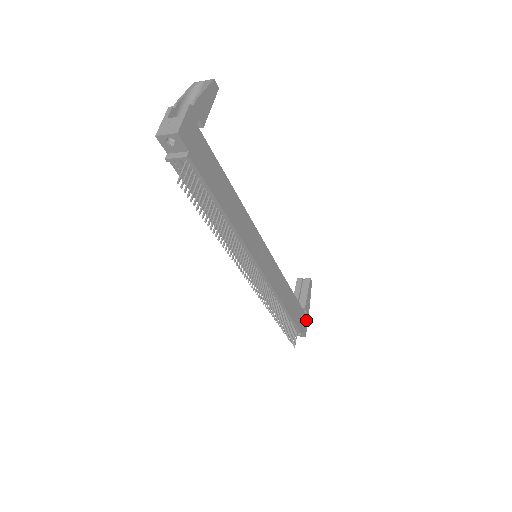
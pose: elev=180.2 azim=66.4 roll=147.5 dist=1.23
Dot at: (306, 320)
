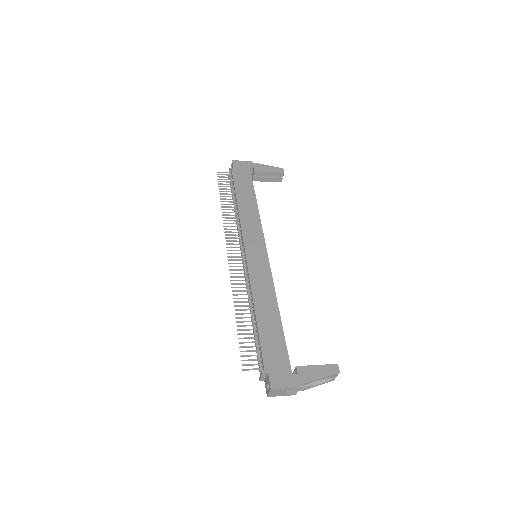
Dot at: (289, 380)
